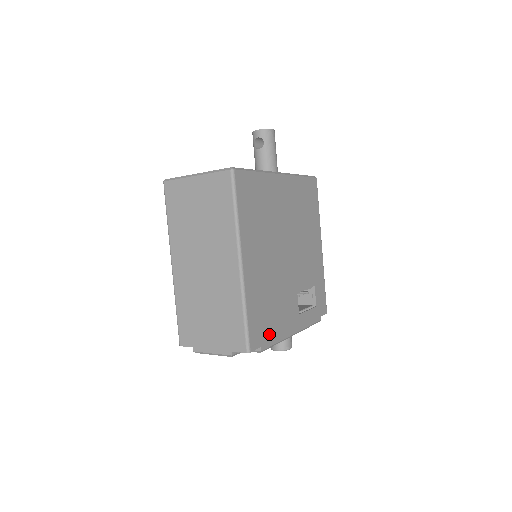
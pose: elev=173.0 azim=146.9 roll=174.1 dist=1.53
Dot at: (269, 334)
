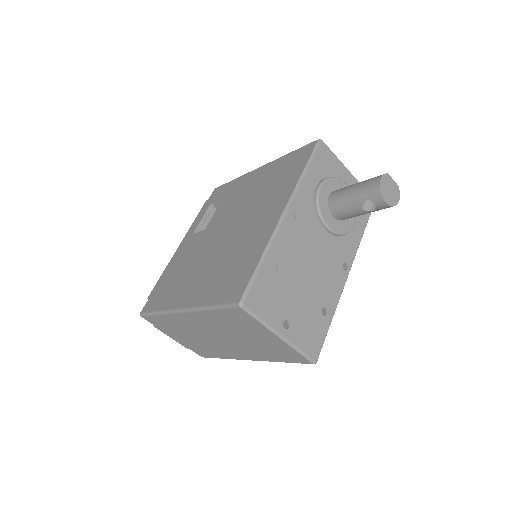
Dot at: occluded
